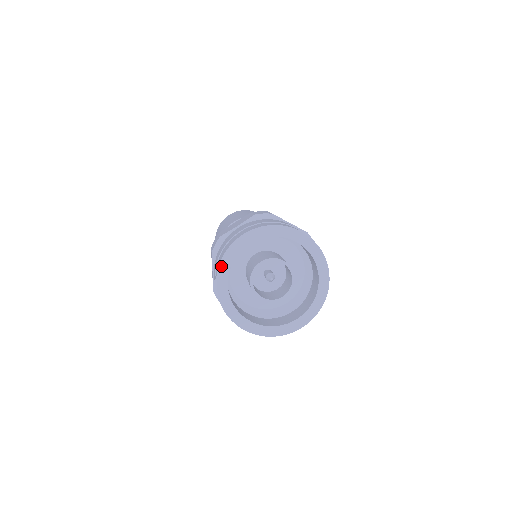
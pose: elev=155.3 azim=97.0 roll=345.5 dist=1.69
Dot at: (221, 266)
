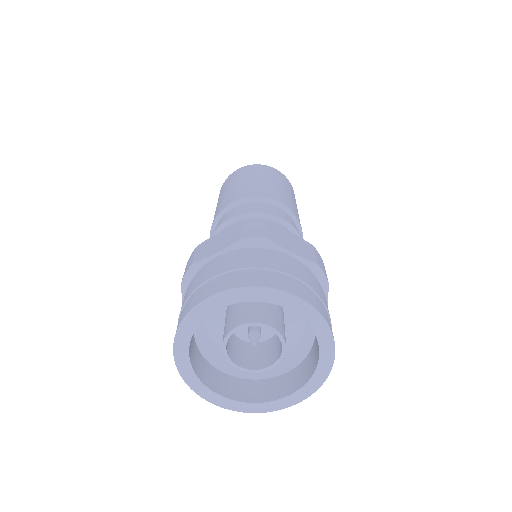
Dot at: (179, 334)
